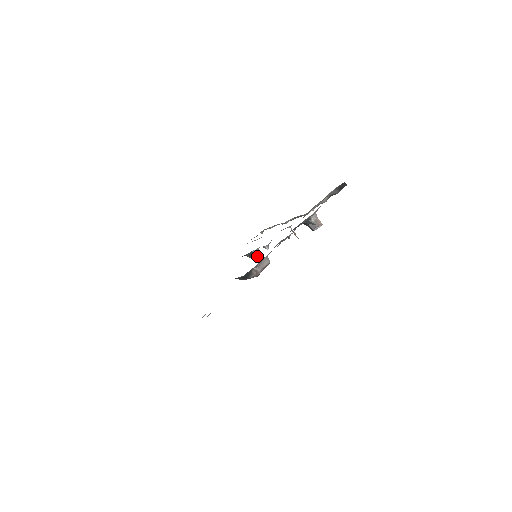
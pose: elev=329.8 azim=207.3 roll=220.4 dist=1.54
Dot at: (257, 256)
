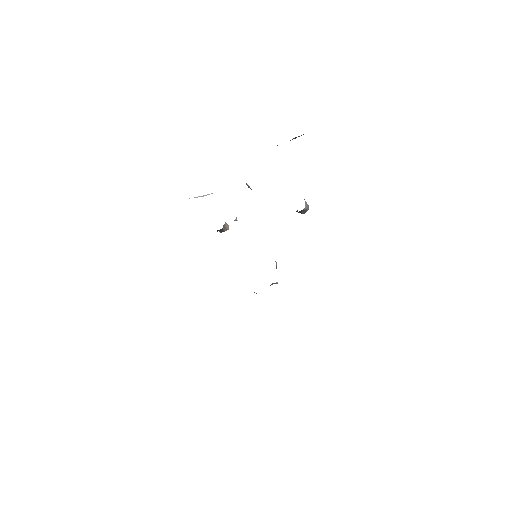
Dot at: (225, 229)
